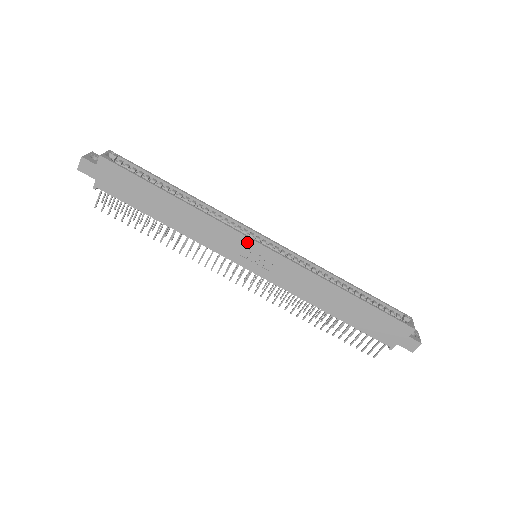
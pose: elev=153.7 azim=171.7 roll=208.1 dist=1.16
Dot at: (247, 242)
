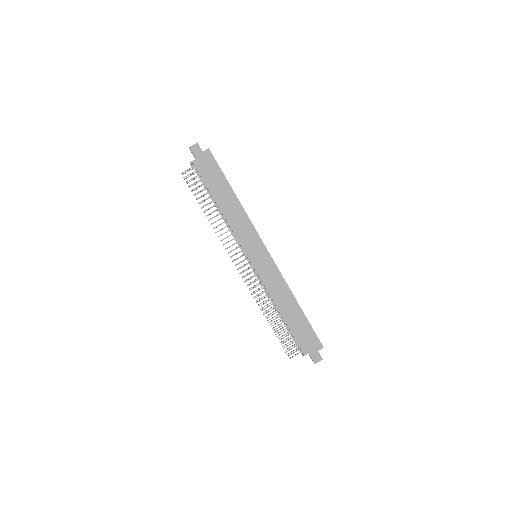
Dot at: (259, 243)
